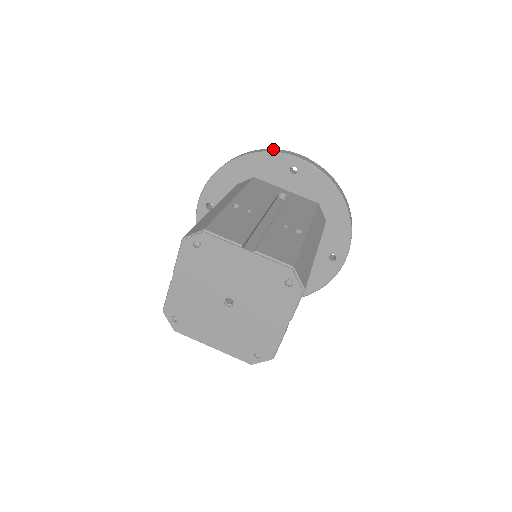
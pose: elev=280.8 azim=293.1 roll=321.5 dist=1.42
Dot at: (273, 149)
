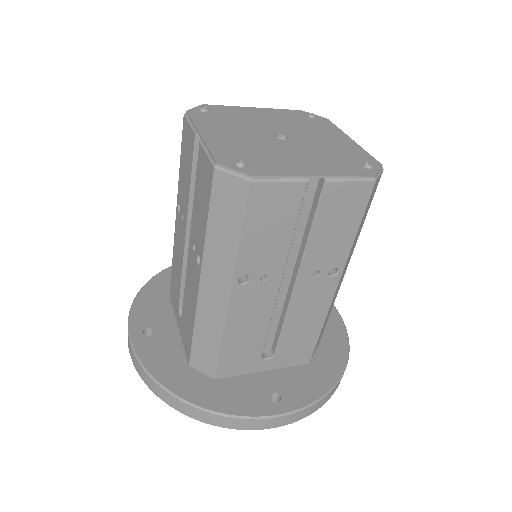
Dot at: occluded
